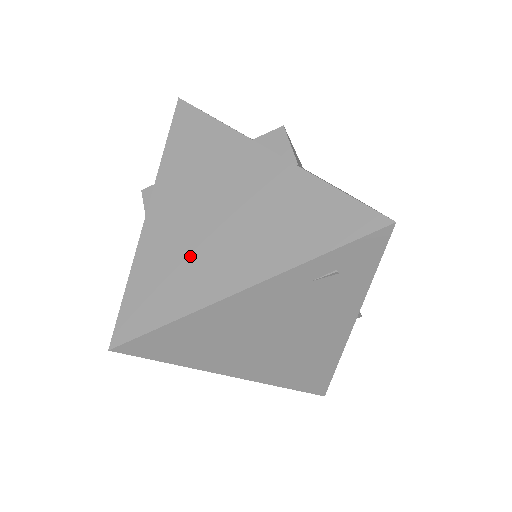
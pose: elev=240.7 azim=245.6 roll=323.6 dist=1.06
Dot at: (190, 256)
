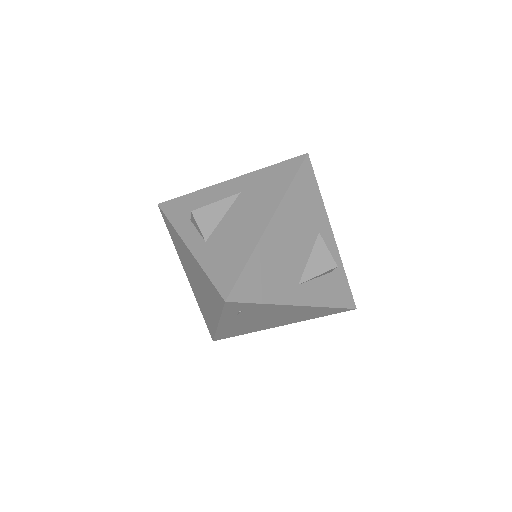
Dot at: (203, 303)
